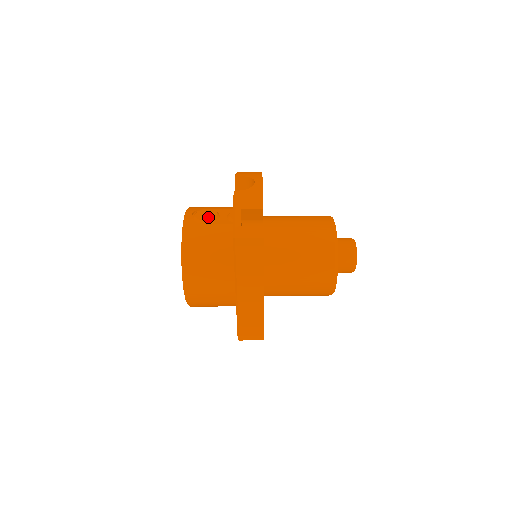
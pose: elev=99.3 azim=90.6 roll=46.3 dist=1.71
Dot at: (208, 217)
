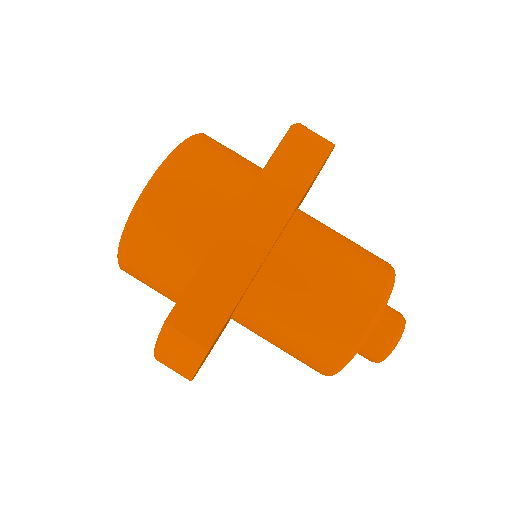
Dot at: occluded
